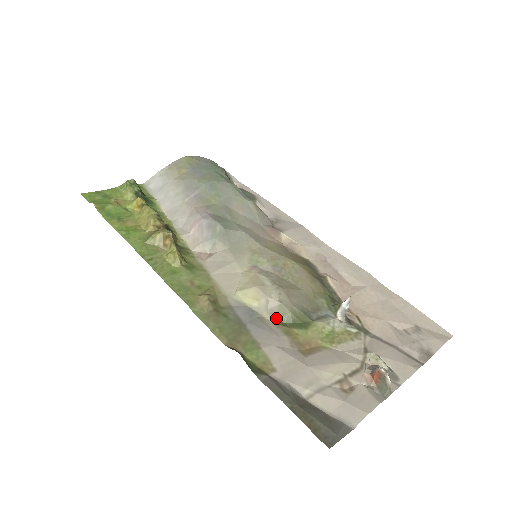
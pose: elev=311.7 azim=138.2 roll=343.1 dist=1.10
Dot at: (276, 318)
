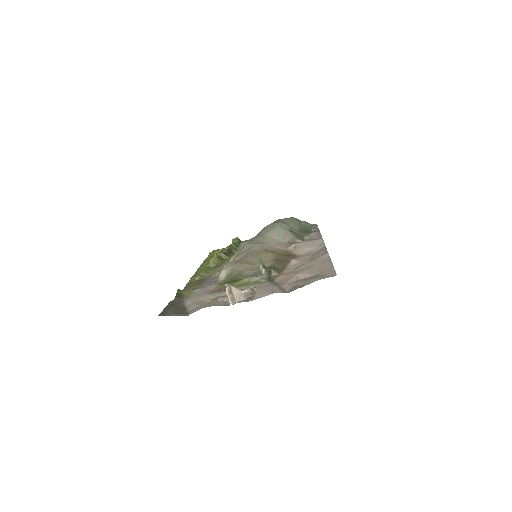
Dot at: (225, 280)
